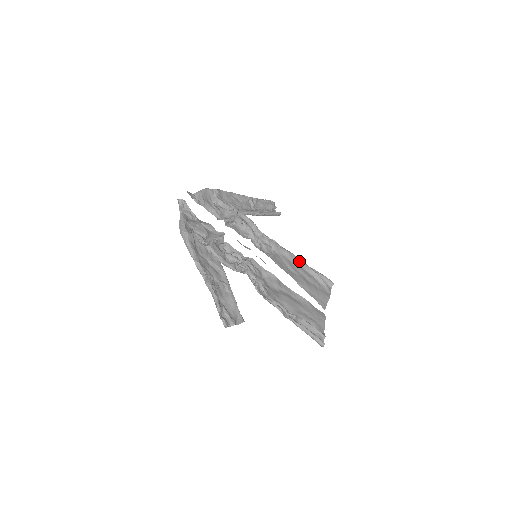
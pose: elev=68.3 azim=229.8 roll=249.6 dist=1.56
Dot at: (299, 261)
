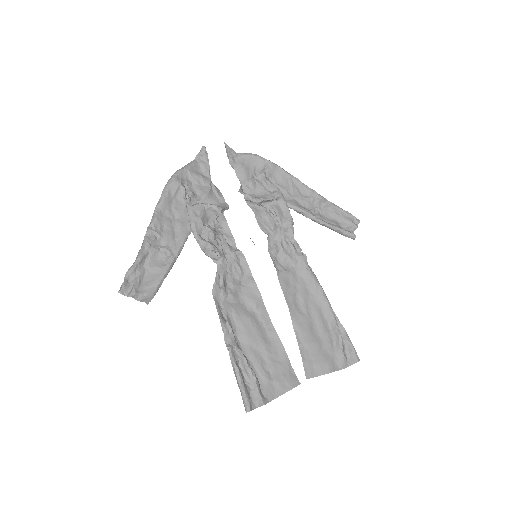
Dot at: (324, 301)
